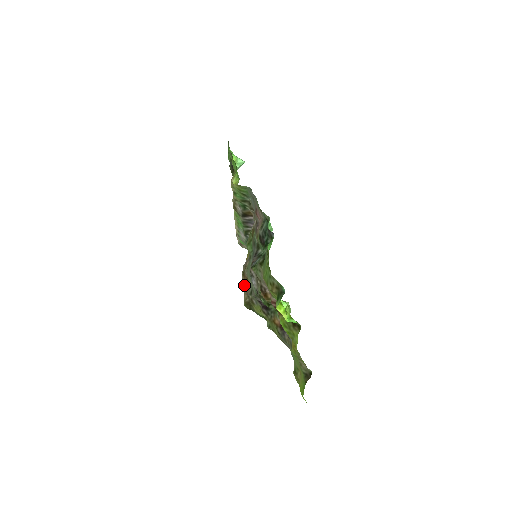
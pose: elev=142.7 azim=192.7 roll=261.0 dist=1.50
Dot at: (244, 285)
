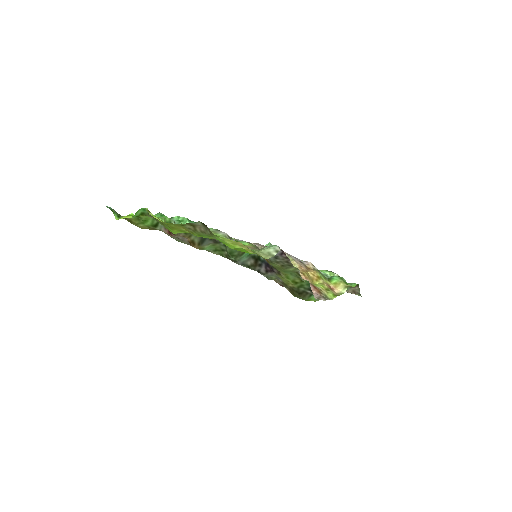
Dot at: (282, 286)
